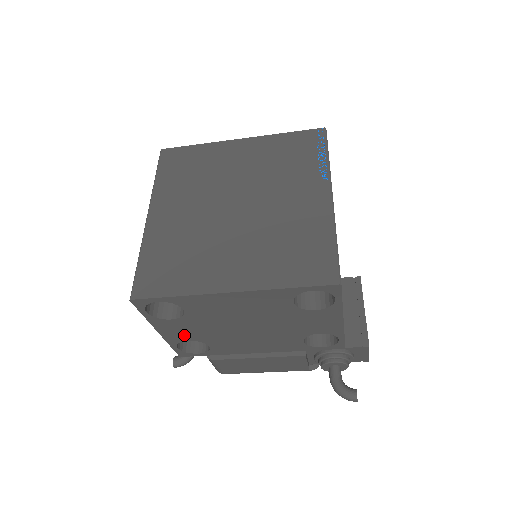
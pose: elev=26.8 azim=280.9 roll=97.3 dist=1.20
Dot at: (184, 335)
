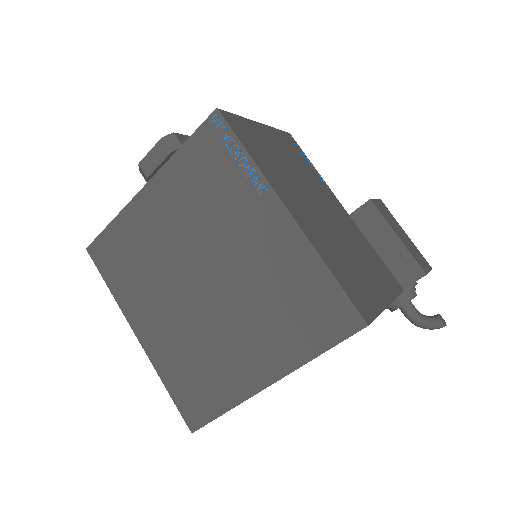
Dot at: occluded
